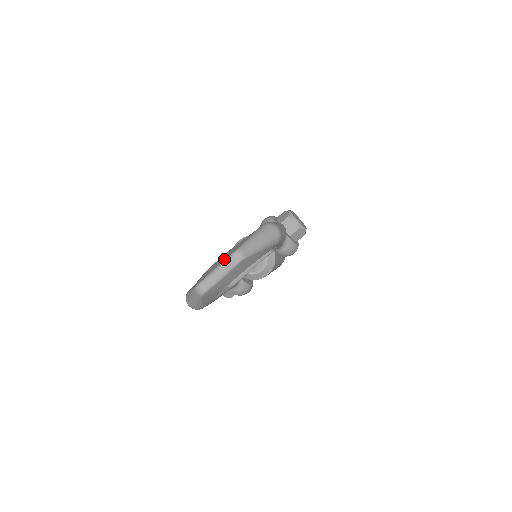
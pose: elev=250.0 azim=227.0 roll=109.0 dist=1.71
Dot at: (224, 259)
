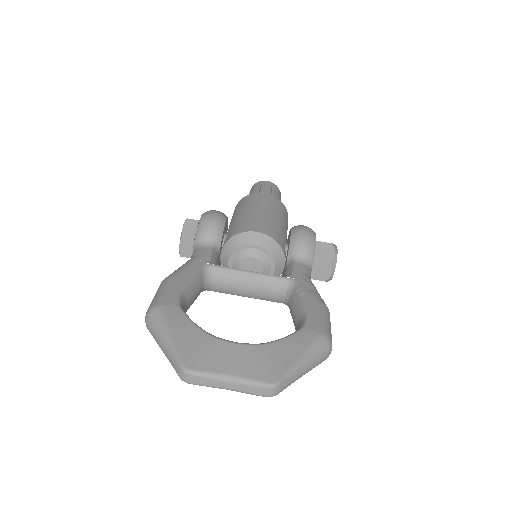
Dot at: (251, 376)
